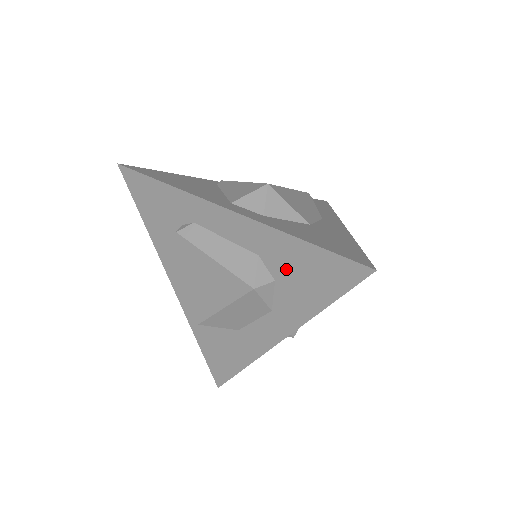
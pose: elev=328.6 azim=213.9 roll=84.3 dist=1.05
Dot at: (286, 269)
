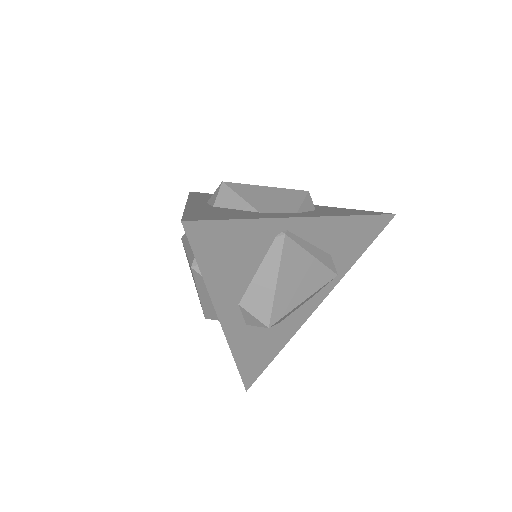
Dot at: occluded
